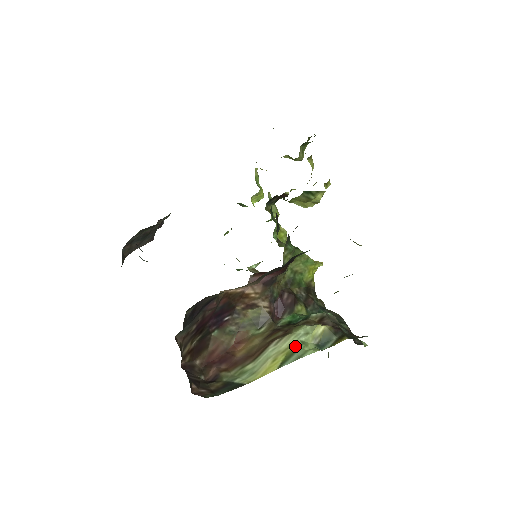
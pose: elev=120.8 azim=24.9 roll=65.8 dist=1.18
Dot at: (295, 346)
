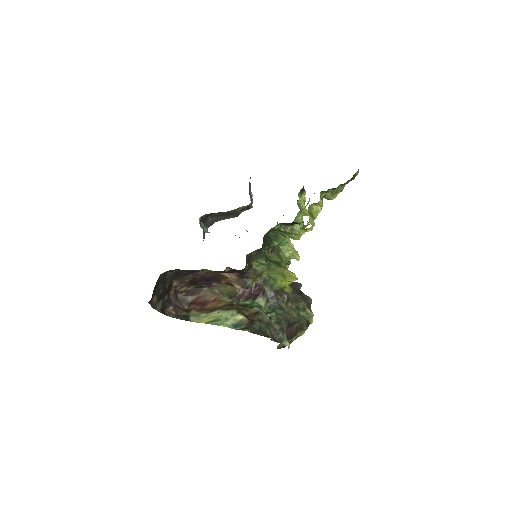
Dot at: (222, 318)
